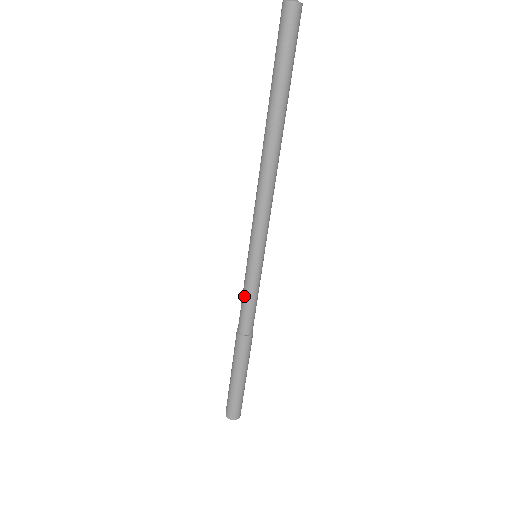
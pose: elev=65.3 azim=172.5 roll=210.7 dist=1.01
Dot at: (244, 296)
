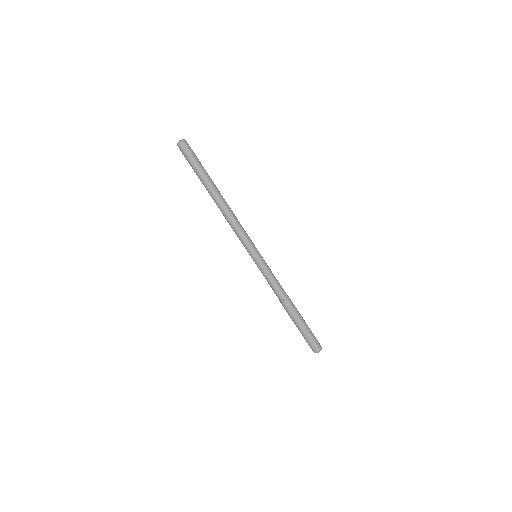
Dot at: occluded
